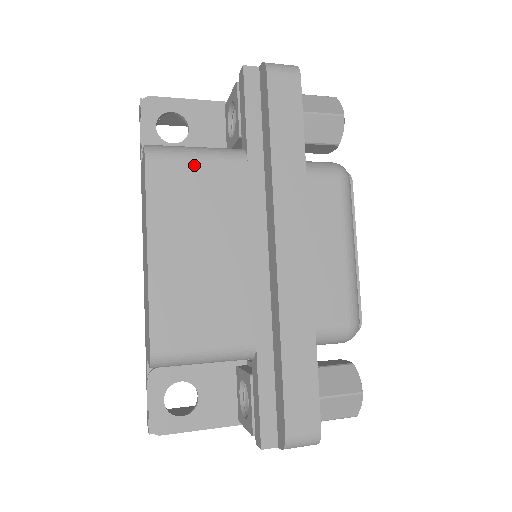
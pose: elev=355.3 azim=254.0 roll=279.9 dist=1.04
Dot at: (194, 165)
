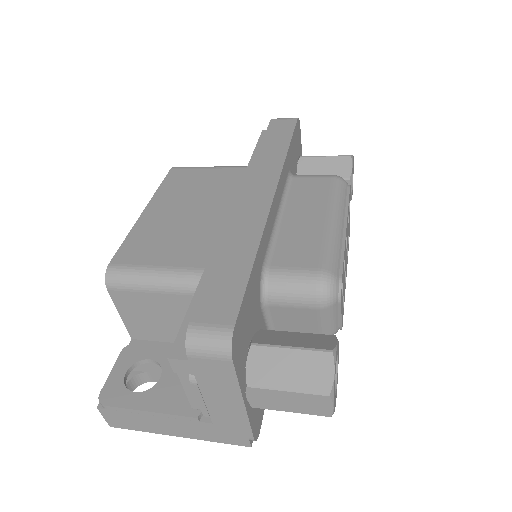
Dot at: (204, 171)
